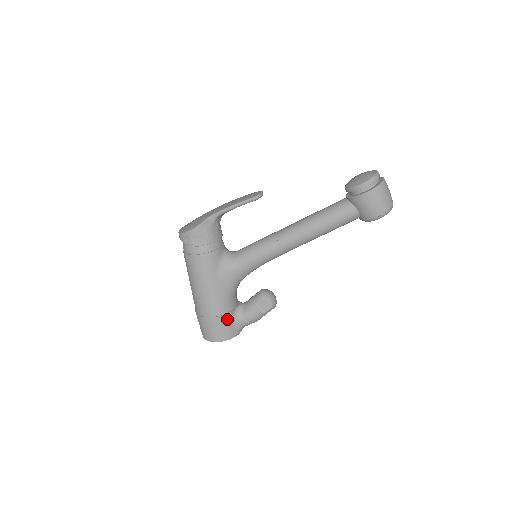
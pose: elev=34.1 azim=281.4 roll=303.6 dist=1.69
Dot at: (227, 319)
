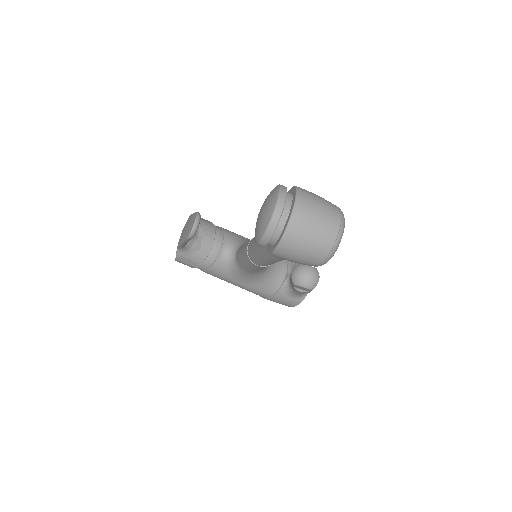
Dot at: (279, 297)
